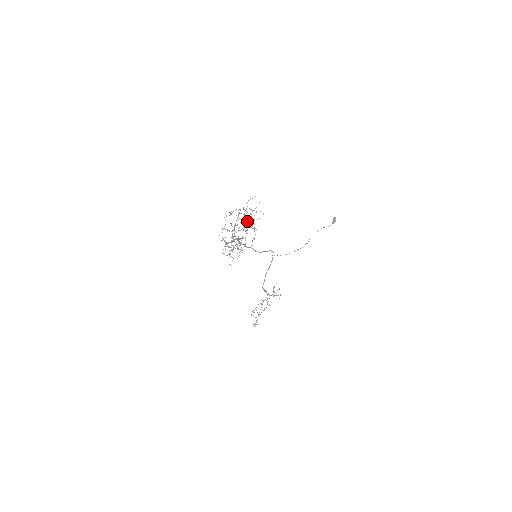
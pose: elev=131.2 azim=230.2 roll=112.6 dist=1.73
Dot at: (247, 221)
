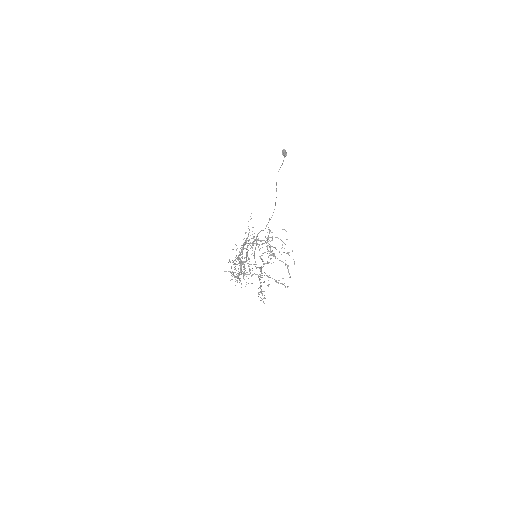
Dot at: occluded
